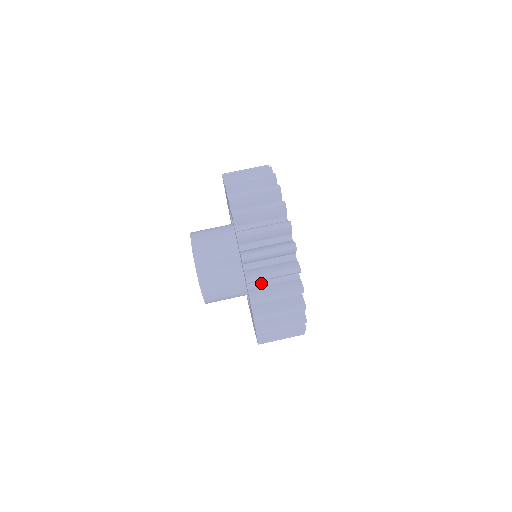
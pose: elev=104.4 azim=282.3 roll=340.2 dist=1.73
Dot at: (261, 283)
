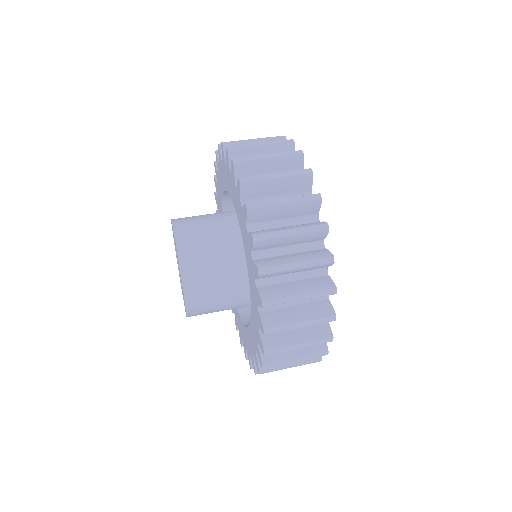
Dot at: occluded
